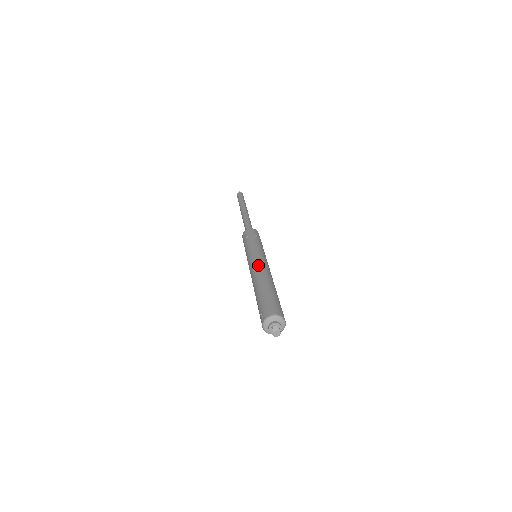
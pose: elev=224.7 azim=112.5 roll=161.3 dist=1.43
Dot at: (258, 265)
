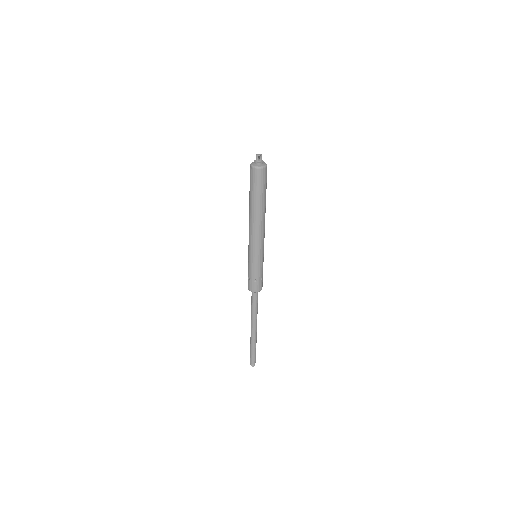
Dot at: occluded
